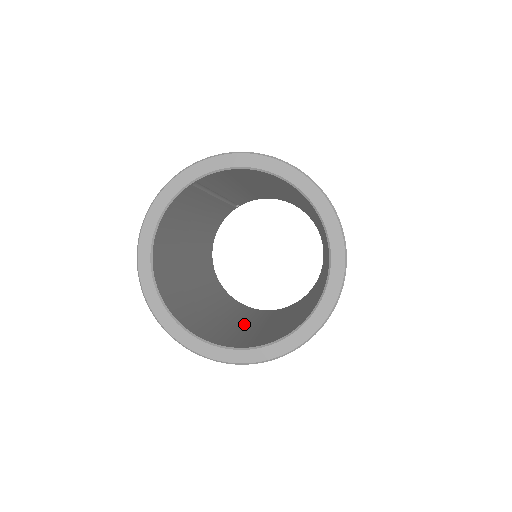
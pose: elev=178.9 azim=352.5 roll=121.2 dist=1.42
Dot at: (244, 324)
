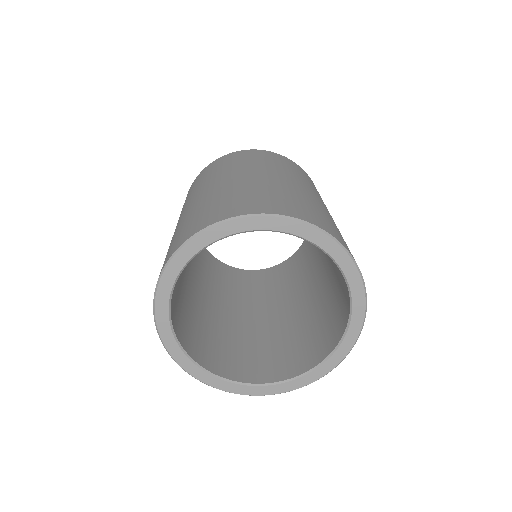
Dot at: (272, 316)
